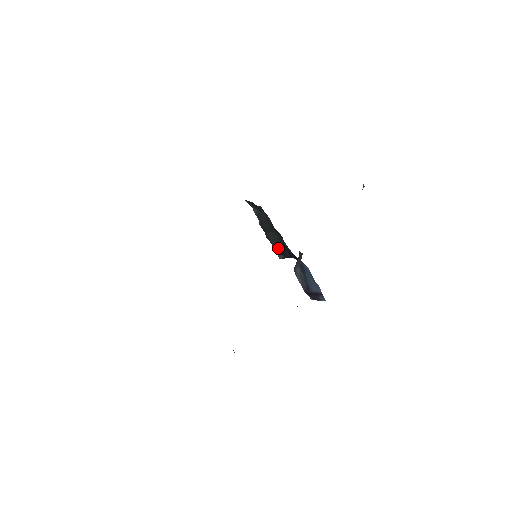
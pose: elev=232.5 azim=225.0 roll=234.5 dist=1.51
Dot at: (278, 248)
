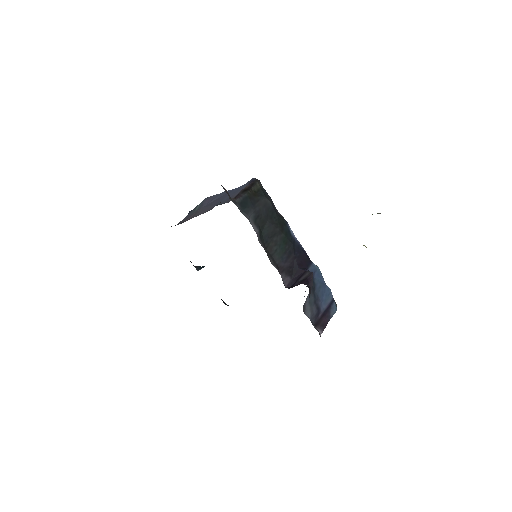
Dot at: (283, 262)
